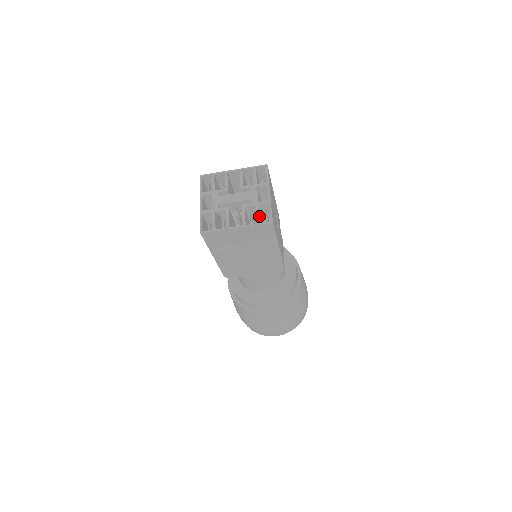
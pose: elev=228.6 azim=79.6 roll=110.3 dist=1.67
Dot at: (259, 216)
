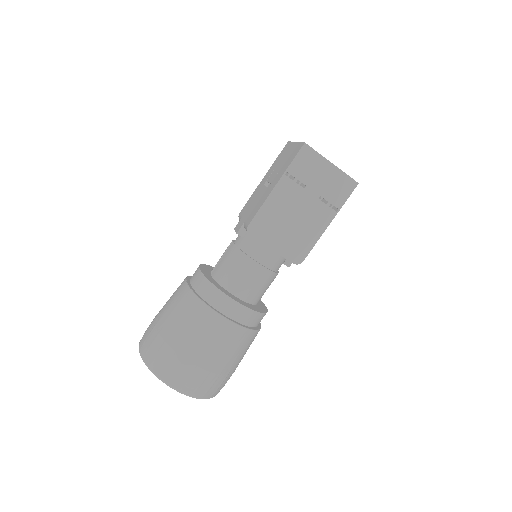
Dot at: occluded
